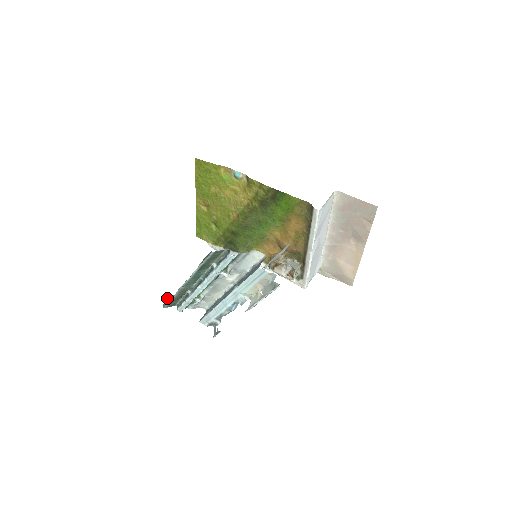
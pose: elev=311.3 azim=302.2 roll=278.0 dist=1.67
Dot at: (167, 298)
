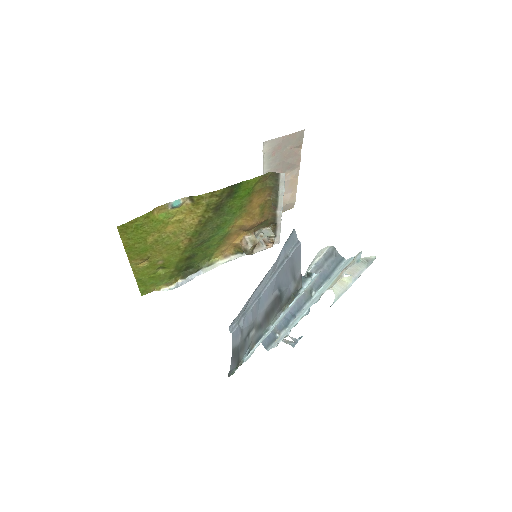
Dot at: (239, 365)
